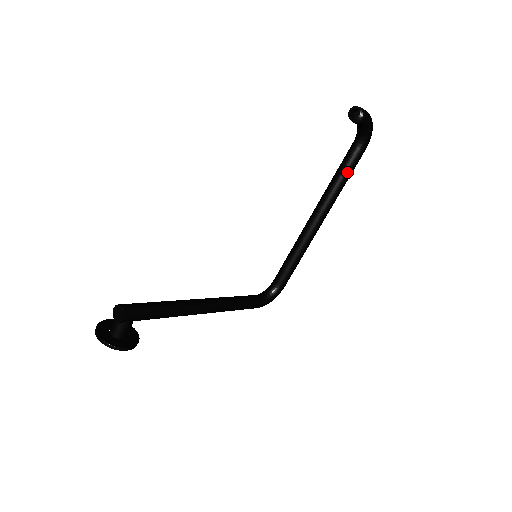
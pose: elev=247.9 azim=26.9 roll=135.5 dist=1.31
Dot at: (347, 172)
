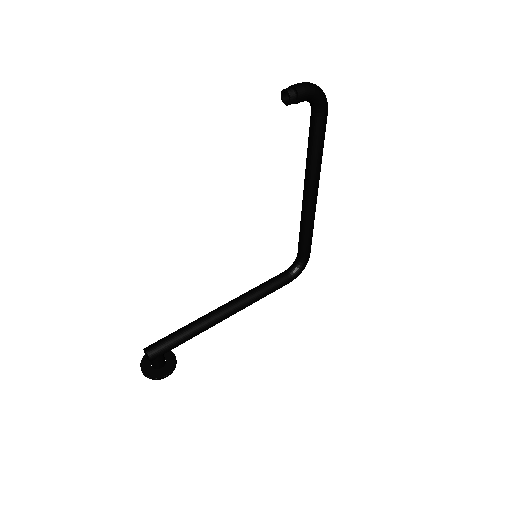
Dot at: (316, 144)
